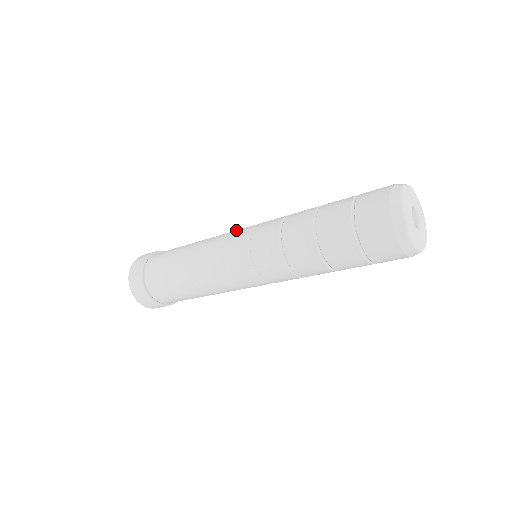
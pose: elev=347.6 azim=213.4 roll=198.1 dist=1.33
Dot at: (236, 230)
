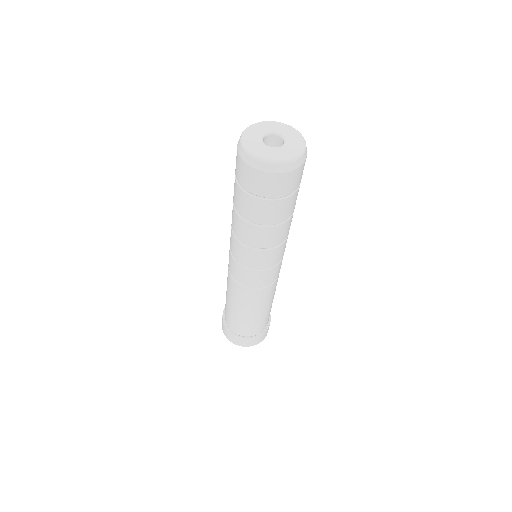
Dot at: occluded
